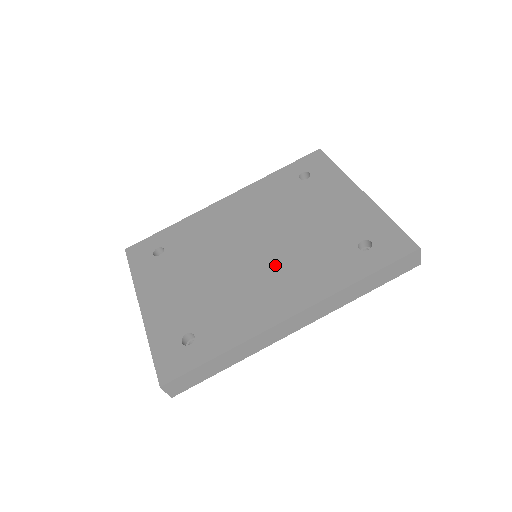
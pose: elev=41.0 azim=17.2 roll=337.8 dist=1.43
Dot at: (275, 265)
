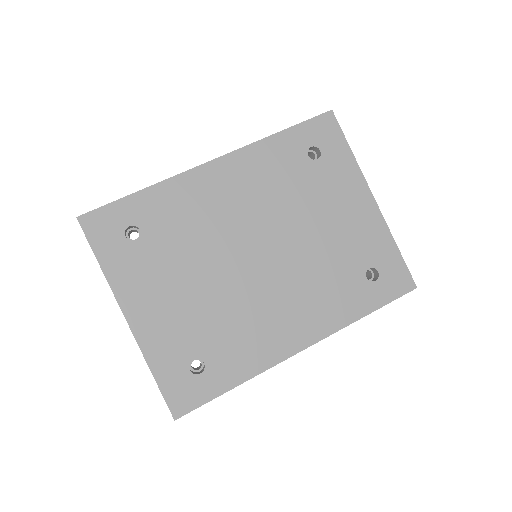
Dot at: (285, 283)
